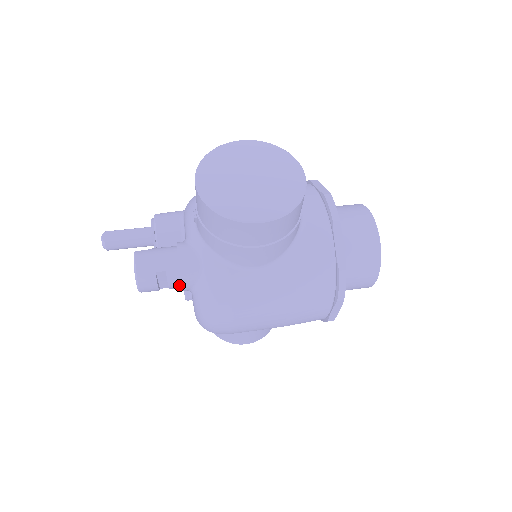
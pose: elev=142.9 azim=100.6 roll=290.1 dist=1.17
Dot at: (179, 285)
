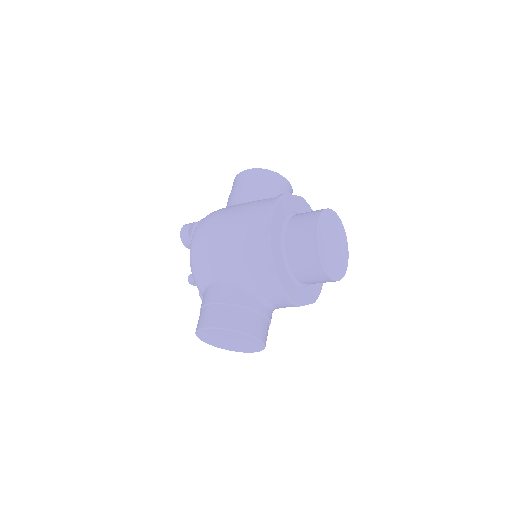
Dot at: occluded
